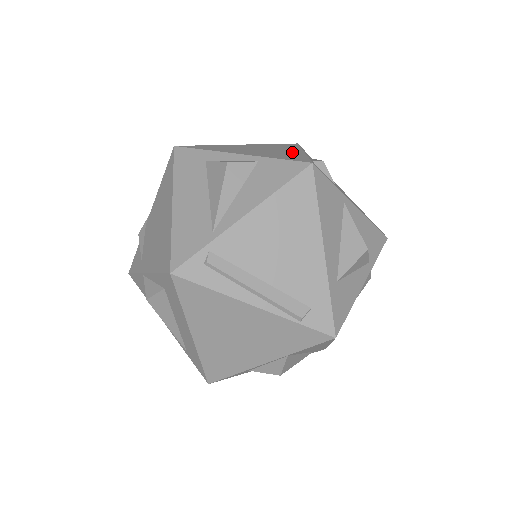
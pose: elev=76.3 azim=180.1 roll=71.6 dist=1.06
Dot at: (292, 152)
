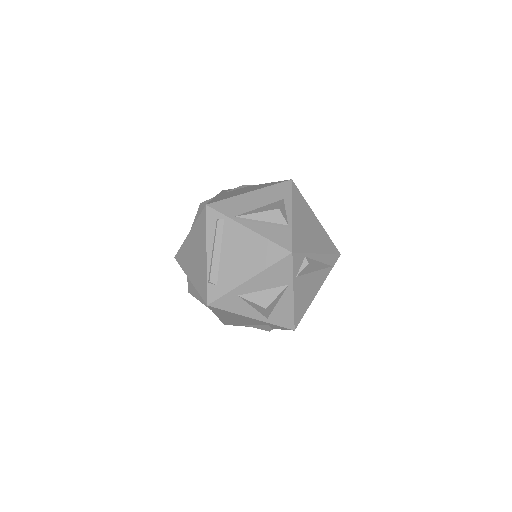
Dot at: (313, 246)
